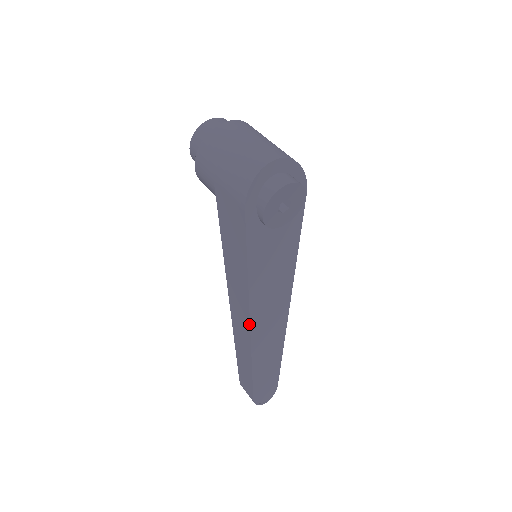
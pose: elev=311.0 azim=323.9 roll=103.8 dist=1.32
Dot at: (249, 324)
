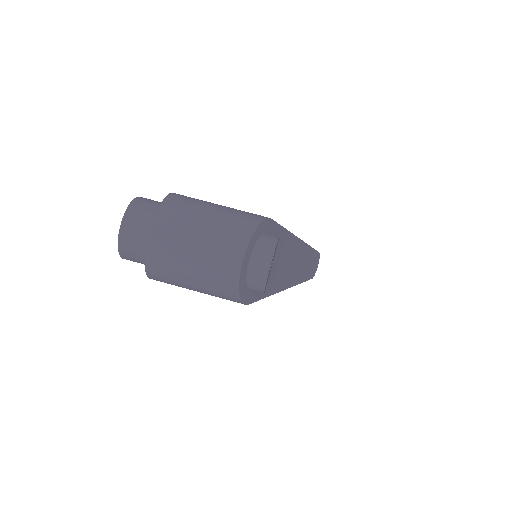
Dot at: occluded
